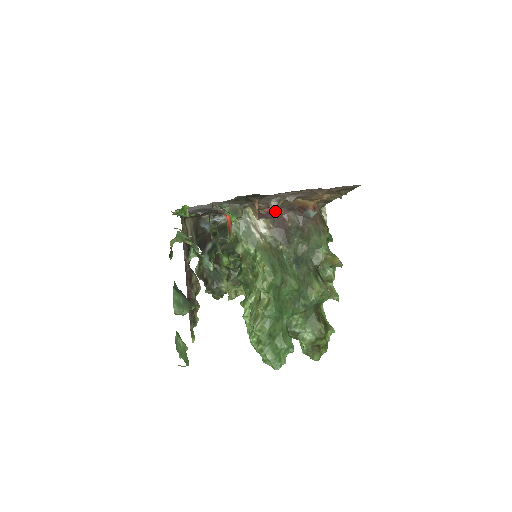
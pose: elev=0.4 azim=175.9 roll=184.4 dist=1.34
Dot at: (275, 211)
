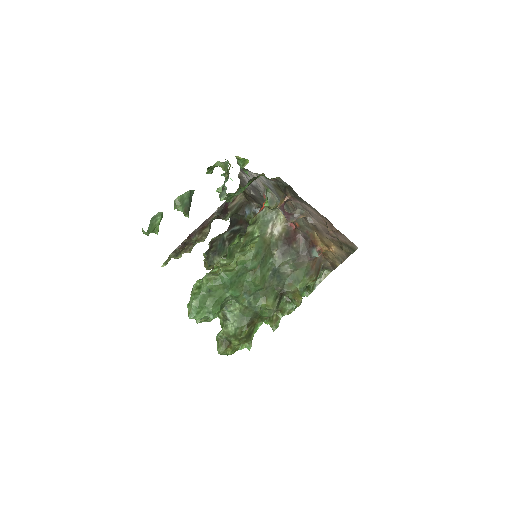
Dot at: (293, 217)
